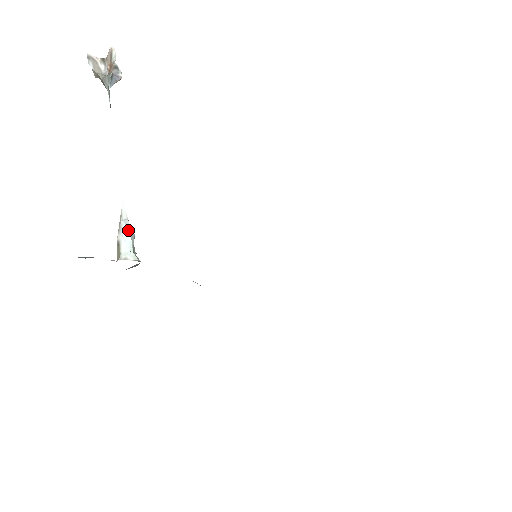
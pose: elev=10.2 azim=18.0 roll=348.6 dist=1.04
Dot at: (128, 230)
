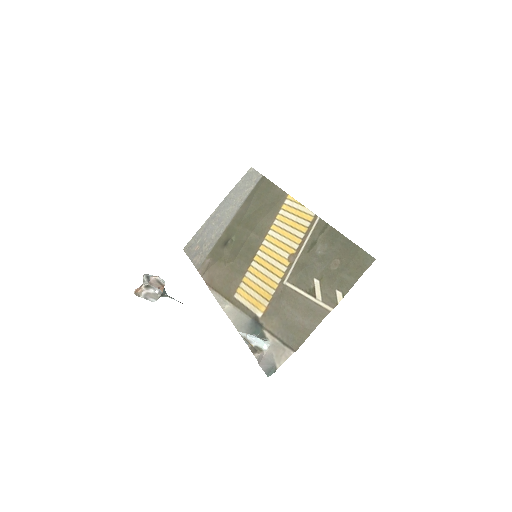
Dot at: (255, 338)
